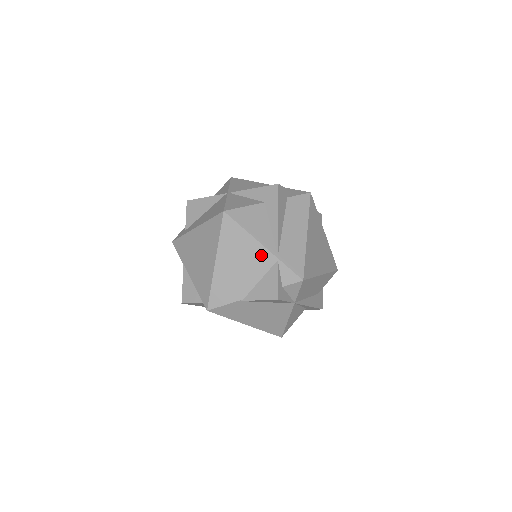
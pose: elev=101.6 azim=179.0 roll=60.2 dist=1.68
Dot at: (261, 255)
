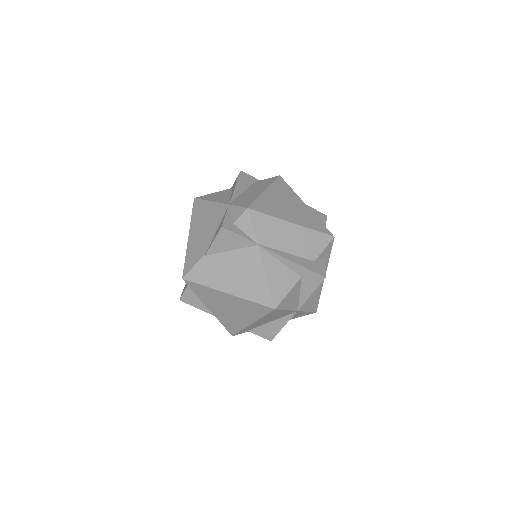
Dot at: (217, 210)
